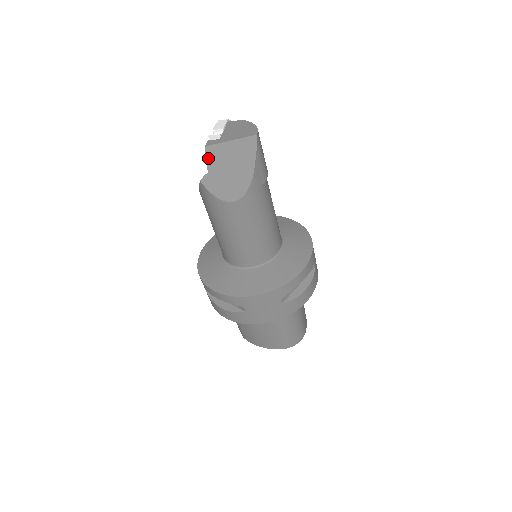
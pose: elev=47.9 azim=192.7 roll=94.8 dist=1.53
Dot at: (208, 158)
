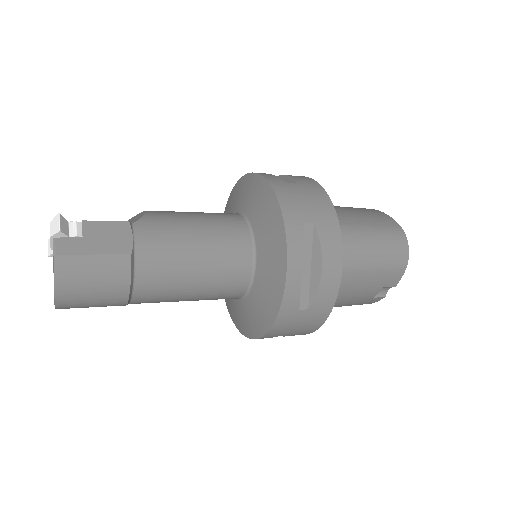
Dot at: occluded
